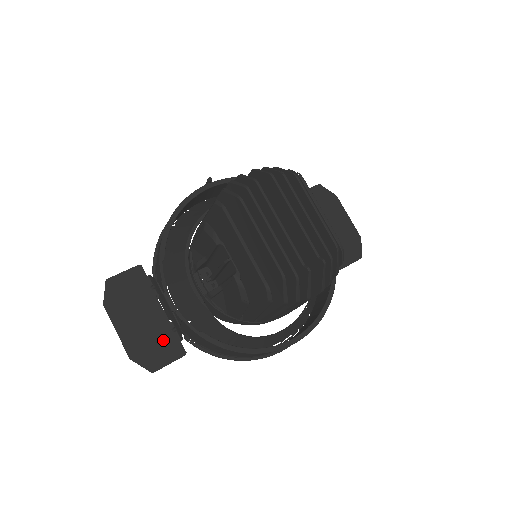
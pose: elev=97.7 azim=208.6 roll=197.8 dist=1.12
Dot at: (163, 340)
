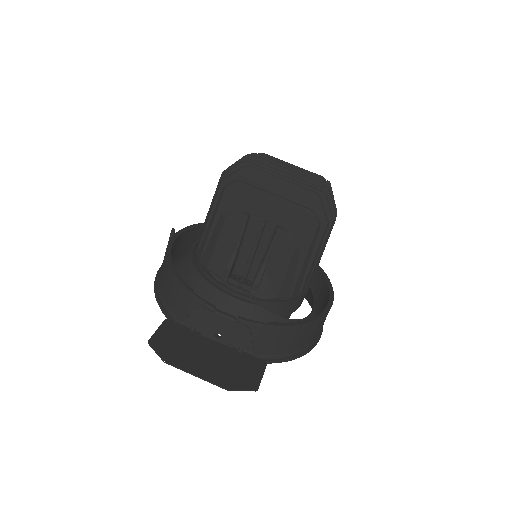
Dot at: (240, 362)
